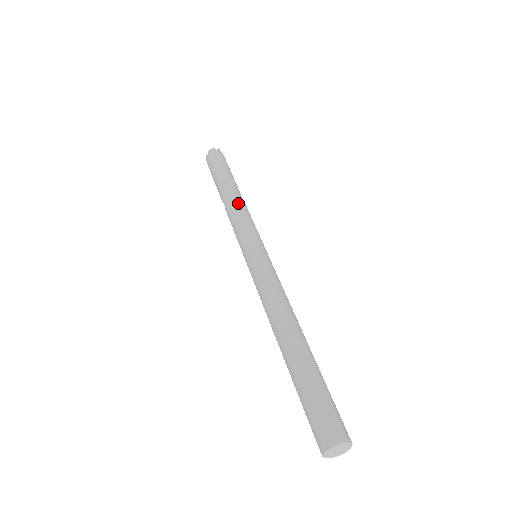
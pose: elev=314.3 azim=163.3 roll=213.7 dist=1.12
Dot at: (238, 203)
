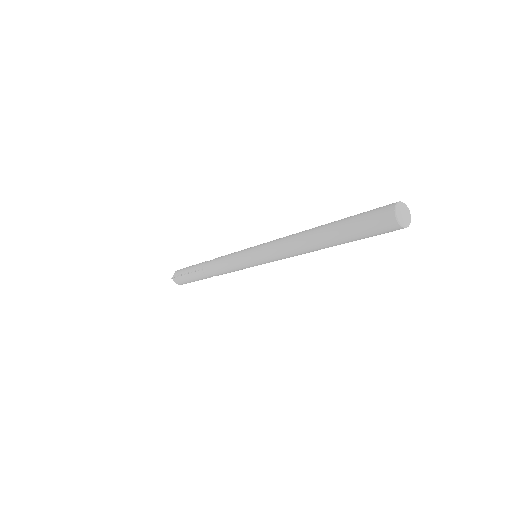
Dot at: occluded
